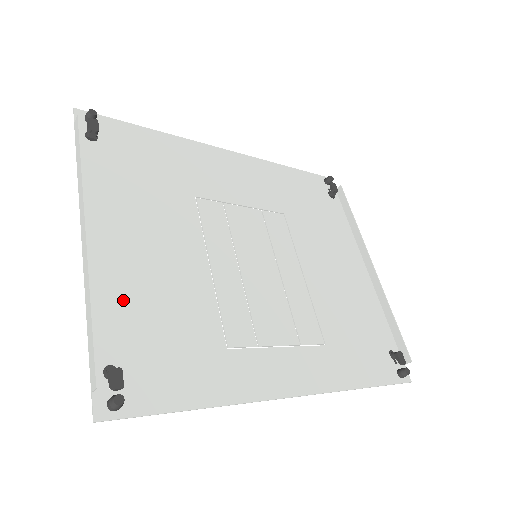
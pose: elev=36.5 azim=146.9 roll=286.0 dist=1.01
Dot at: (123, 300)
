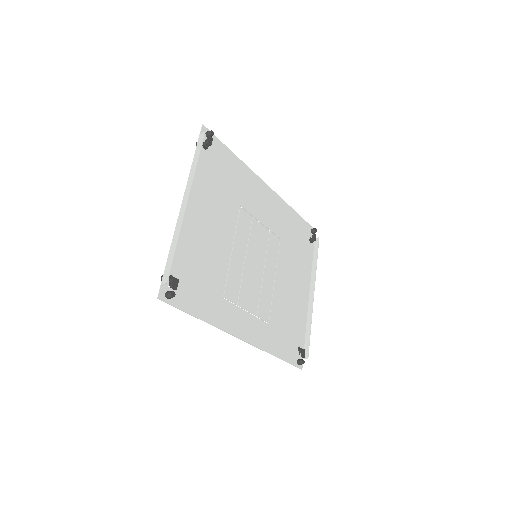
Dot at: (188, 246)
